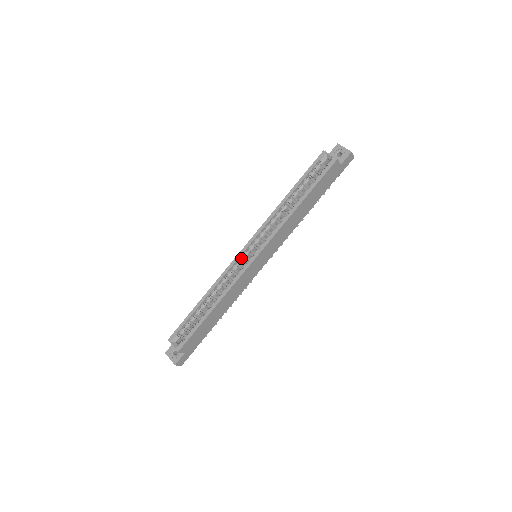
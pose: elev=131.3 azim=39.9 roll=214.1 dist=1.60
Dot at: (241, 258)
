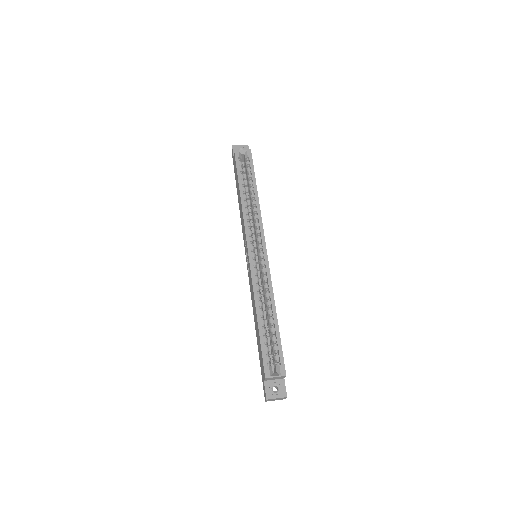
Dot at: (253, 261)
